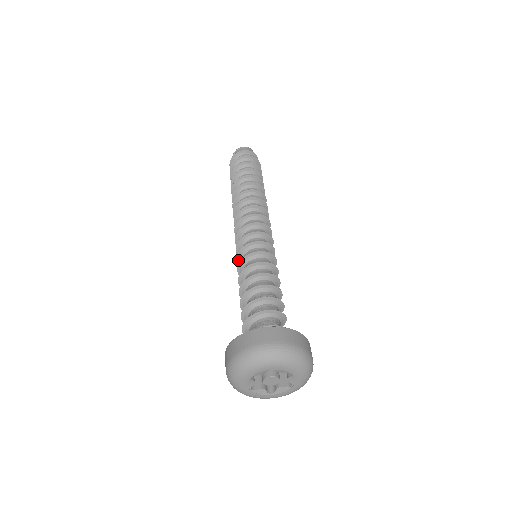
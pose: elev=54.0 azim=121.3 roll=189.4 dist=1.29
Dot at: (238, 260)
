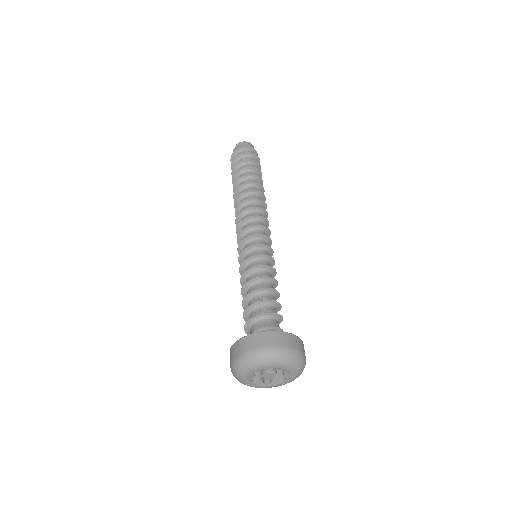
Dot at: (240, 259)
